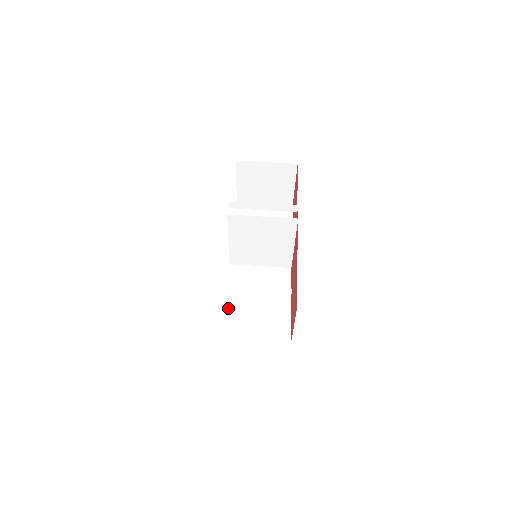
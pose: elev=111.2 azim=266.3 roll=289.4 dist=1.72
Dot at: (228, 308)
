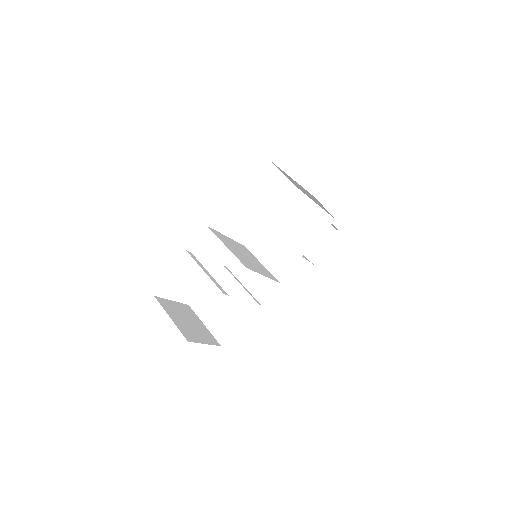
Dot at: (210, 285)
